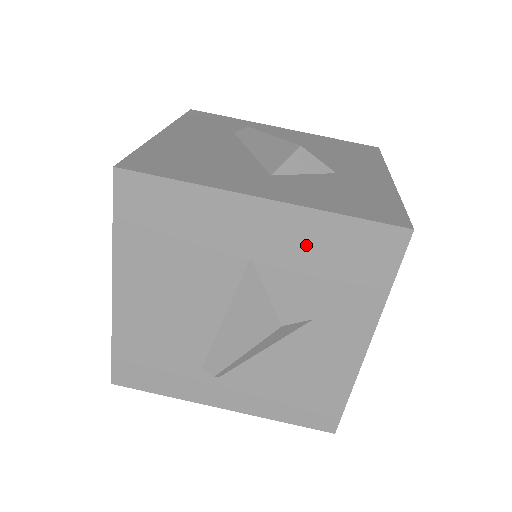
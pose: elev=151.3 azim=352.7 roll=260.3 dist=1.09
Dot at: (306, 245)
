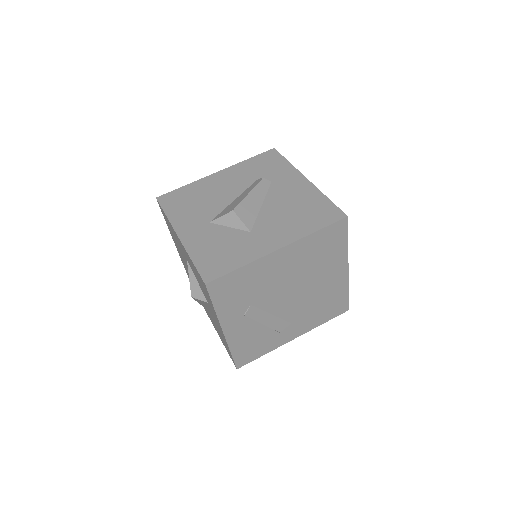
Dot at: (192, 266)
